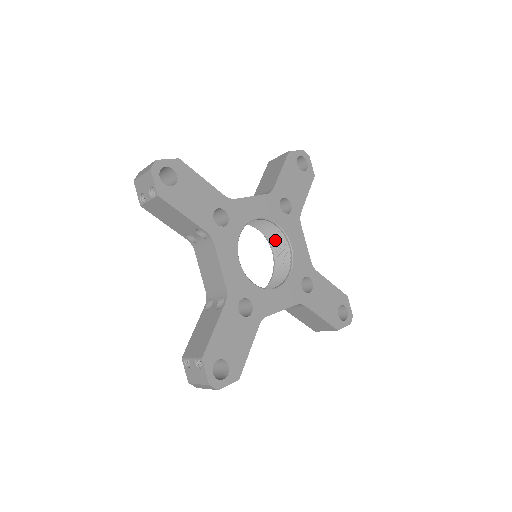
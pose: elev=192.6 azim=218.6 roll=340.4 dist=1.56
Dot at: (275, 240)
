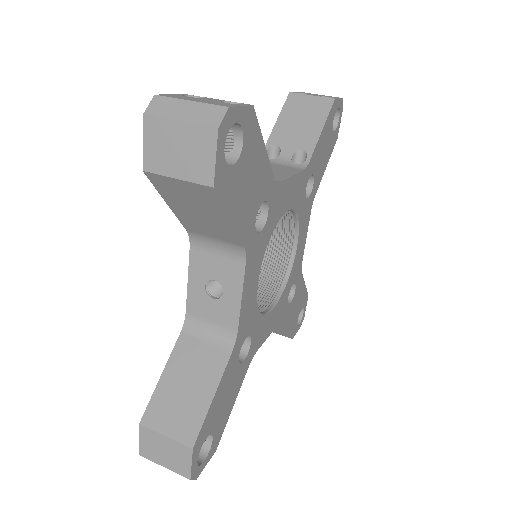
Dot at: occluded
